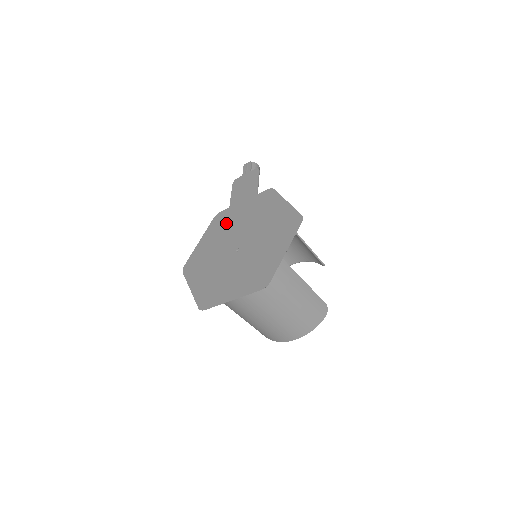
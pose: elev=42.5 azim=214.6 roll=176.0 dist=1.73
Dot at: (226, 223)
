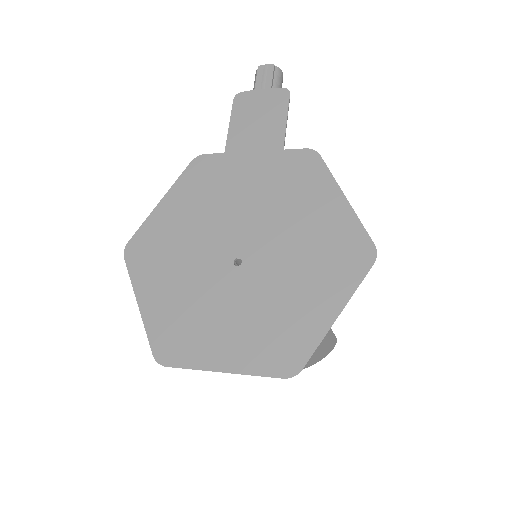
Dot at: (217, 186)
